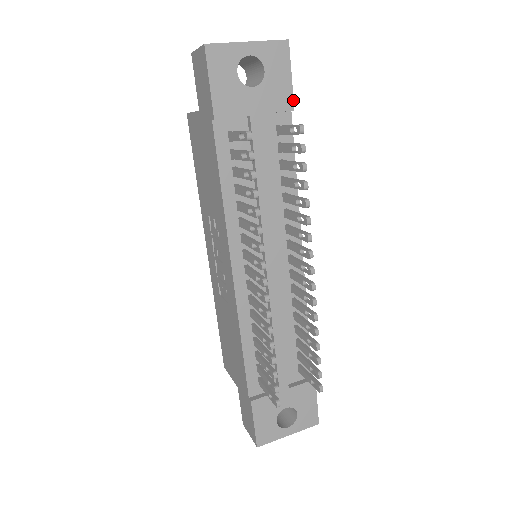
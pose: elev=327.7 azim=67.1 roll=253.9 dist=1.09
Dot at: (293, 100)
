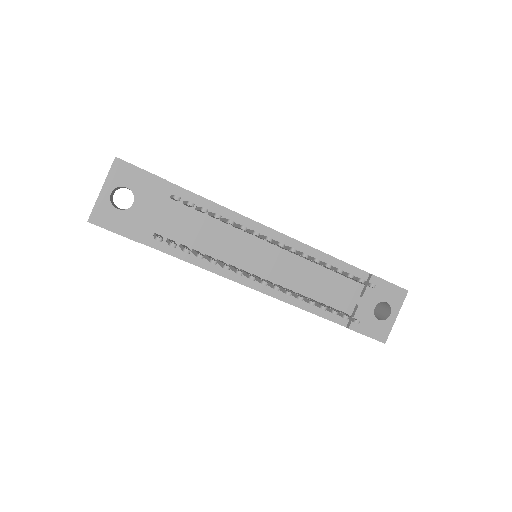
Dot at: (159, 177)
